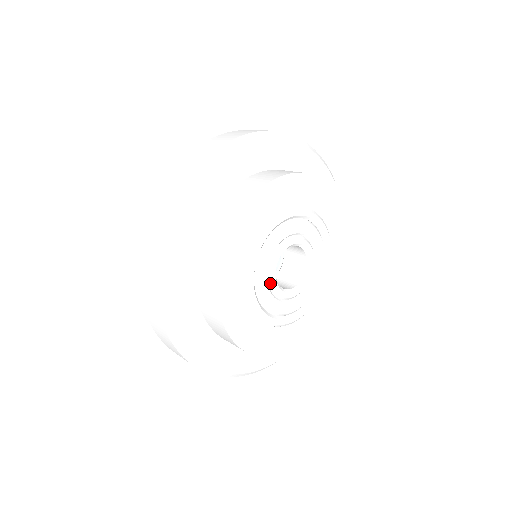
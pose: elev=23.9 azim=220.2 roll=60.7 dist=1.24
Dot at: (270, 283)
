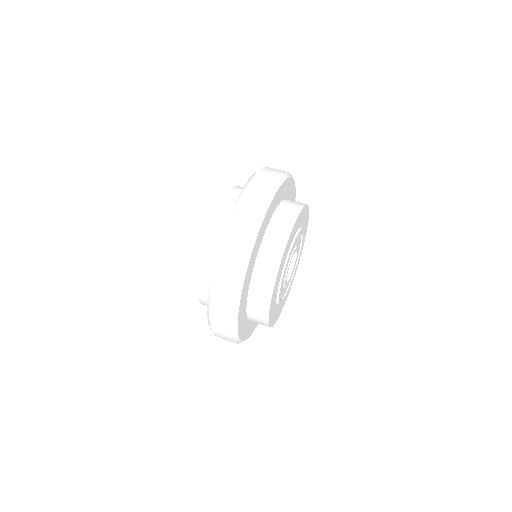
Dot at: (284, 282)
